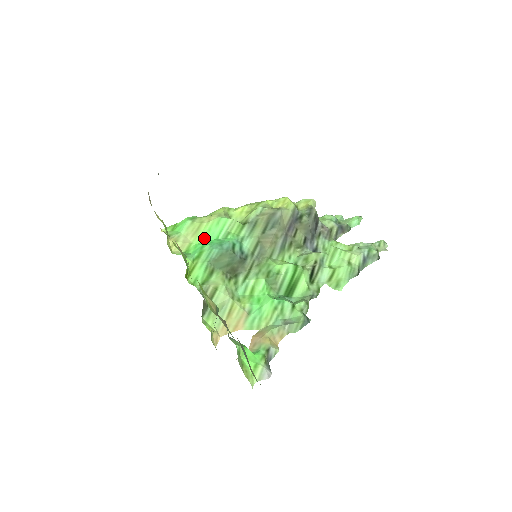
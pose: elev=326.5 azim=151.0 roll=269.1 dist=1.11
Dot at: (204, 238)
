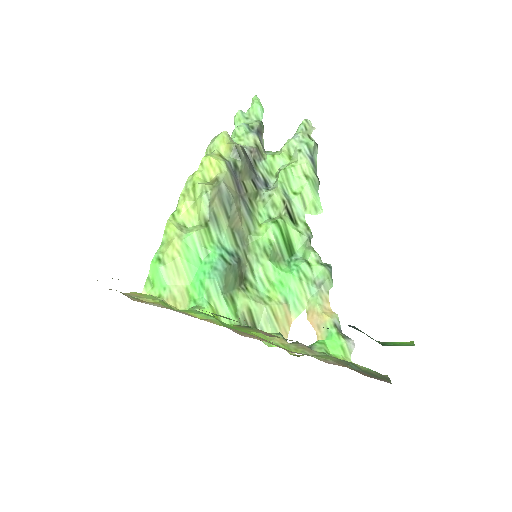
Dot at: (191, 272)
